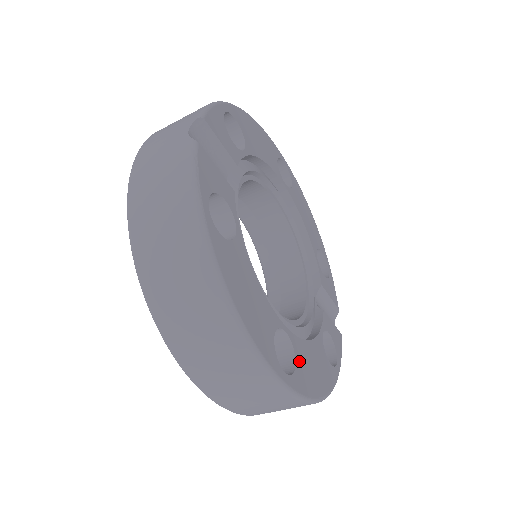
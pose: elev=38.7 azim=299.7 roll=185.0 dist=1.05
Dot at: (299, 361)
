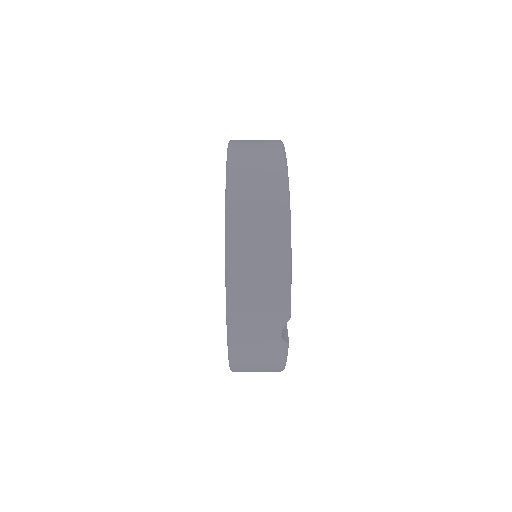
Dot at: occluded
